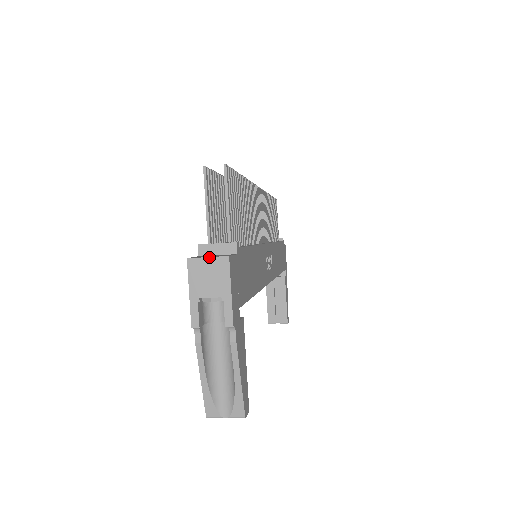
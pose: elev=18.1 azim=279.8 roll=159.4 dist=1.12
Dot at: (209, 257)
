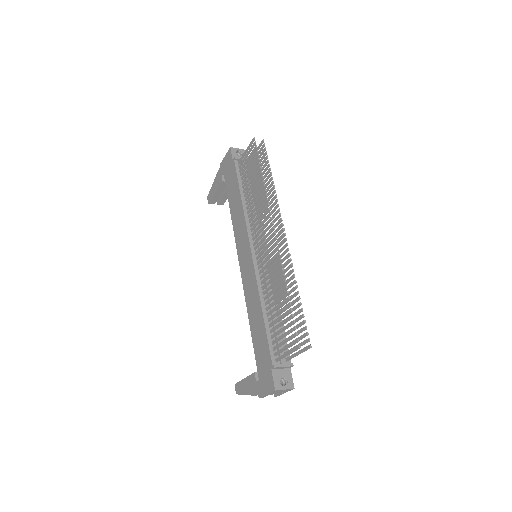
Dot at: (286, 390)
